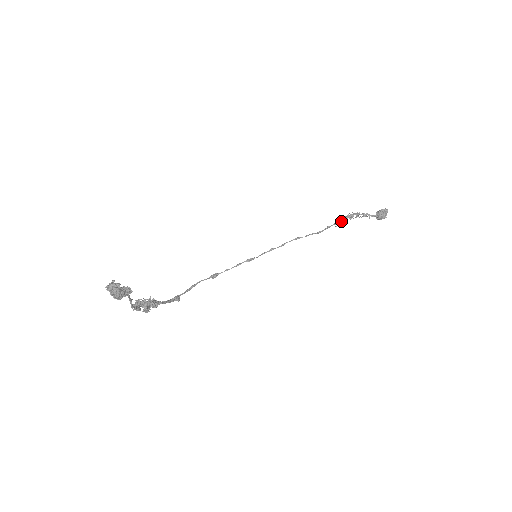
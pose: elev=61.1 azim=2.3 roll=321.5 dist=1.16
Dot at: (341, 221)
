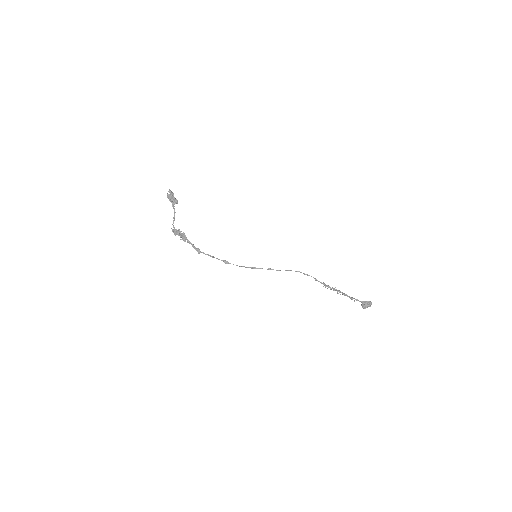
Dot at: (328, 286)
